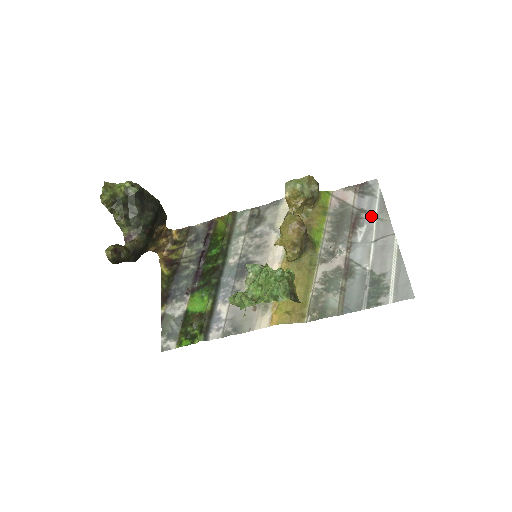
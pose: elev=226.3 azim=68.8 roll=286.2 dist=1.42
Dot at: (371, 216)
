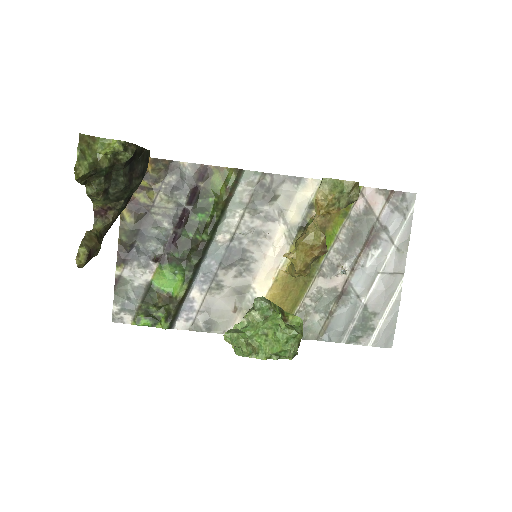
Dot at: (391, 241)
